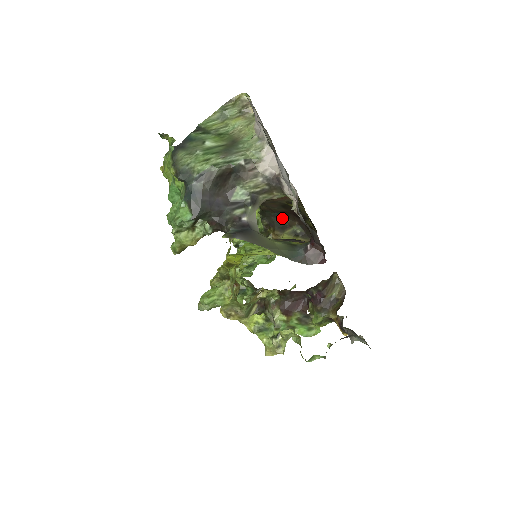
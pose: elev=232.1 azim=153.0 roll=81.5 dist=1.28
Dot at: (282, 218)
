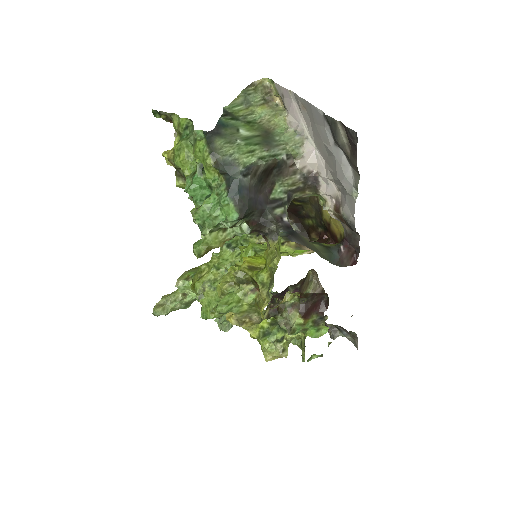
Dot at: occluded
